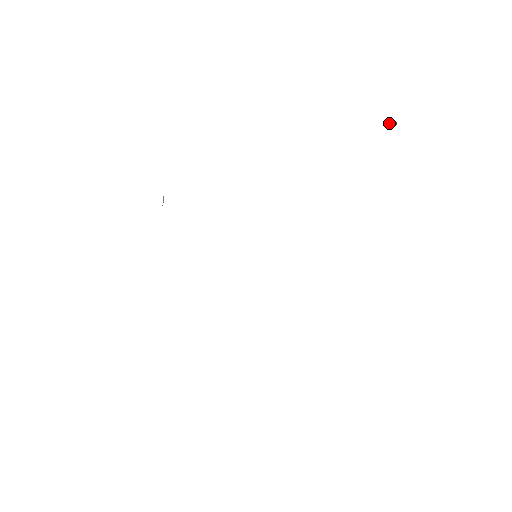
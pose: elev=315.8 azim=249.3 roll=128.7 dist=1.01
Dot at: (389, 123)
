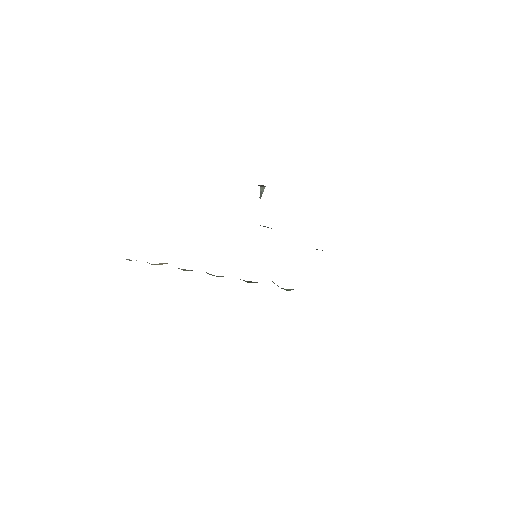
Dot at: (261, 194)
